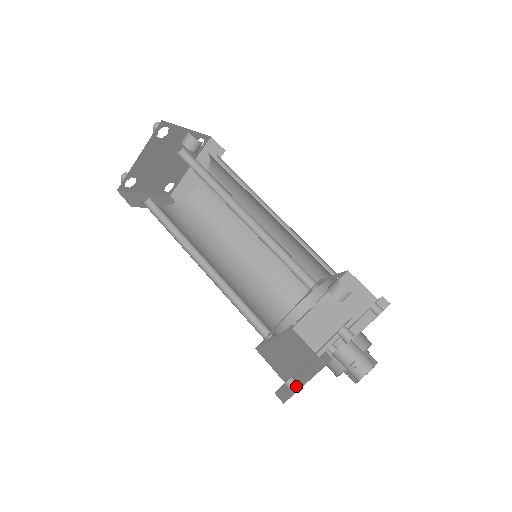
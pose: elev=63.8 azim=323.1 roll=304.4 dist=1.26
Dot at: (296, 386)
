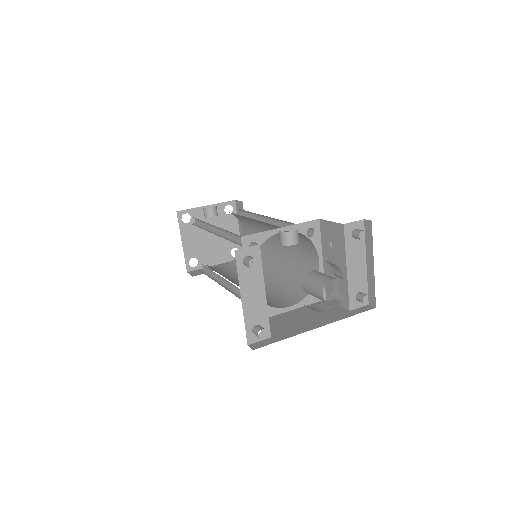
Dot at: (257, 330)
